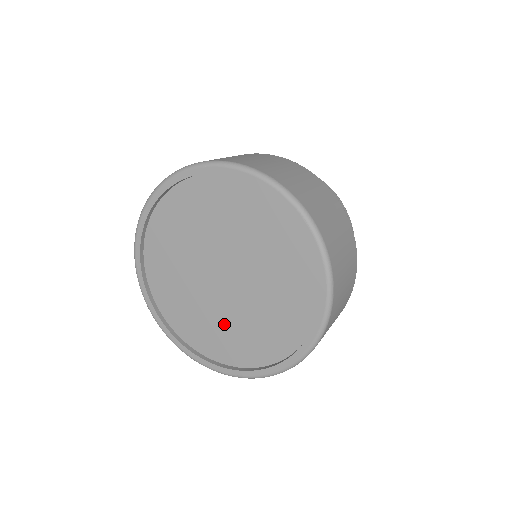
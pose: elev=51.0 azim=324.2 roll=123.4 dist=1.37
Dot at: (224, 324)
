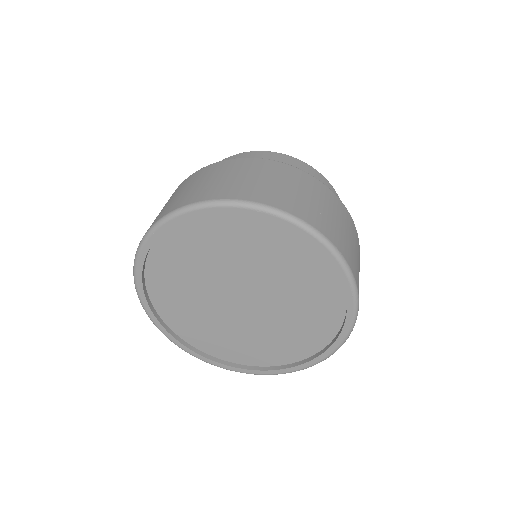
Dot at: (225, 331)
